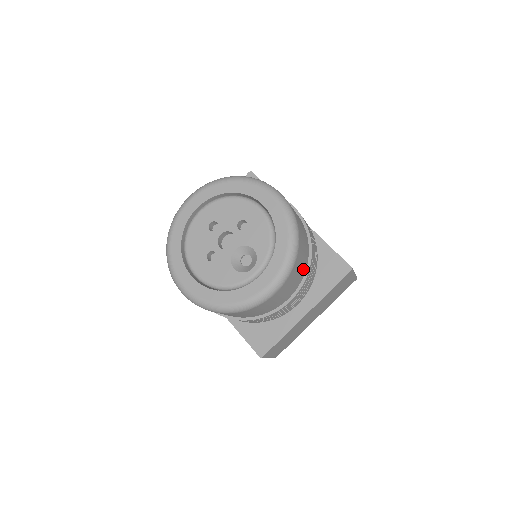
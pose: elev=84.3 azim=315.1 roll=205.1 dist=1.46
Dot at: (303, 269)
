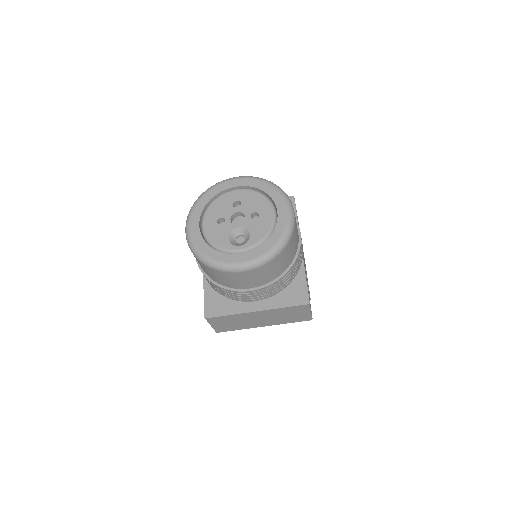
Dot at: (274, 275)
